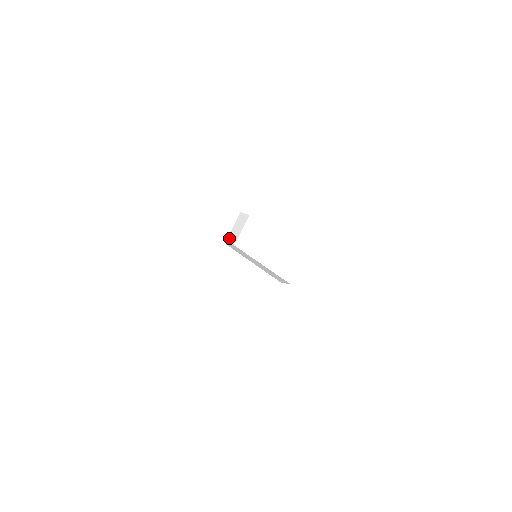
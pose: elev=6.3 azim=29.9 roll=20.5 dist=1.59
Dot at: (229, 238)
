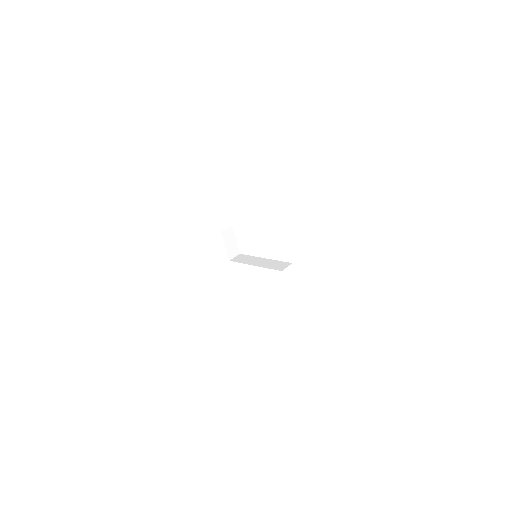
Dot at: (230, 254)
